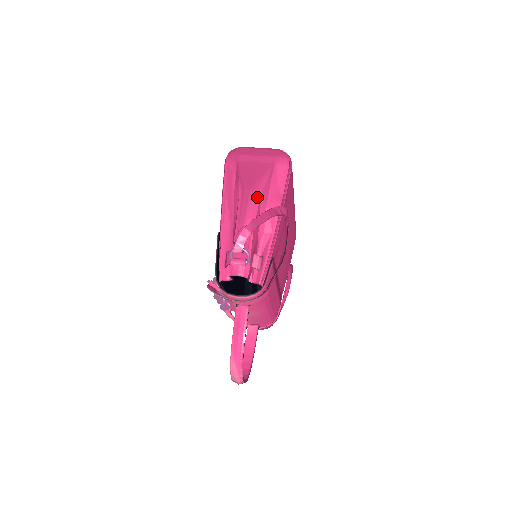
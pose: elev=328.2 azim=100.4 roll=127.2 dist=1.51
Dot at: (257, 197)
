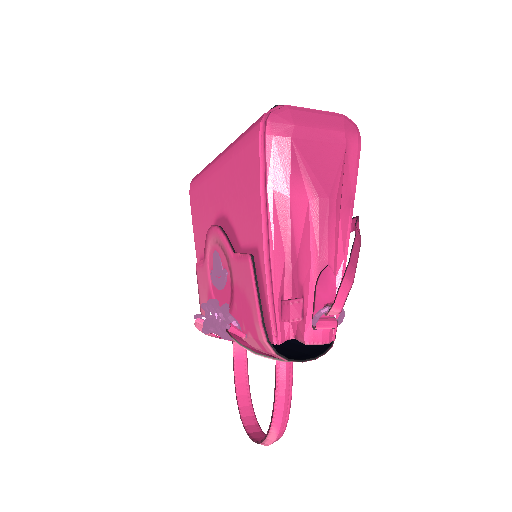
Dot at: (338, 210)
